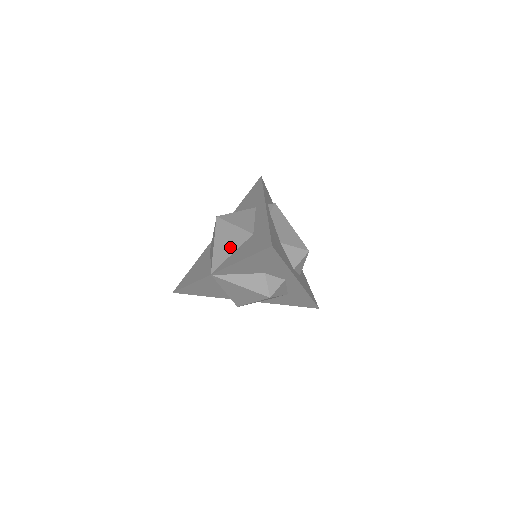
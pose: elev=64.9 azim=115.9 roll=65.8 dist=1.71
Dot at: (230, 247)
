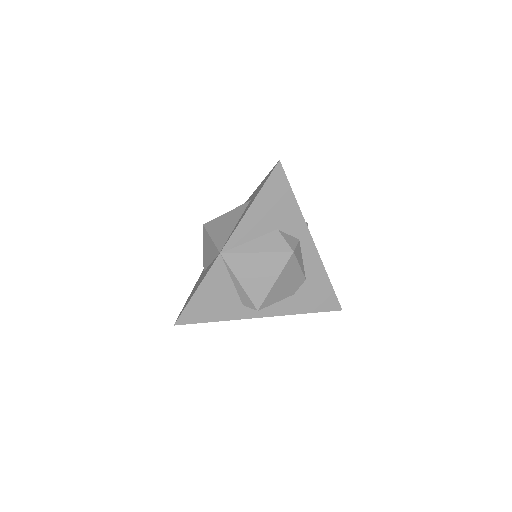
Dot at: (231, 224)
